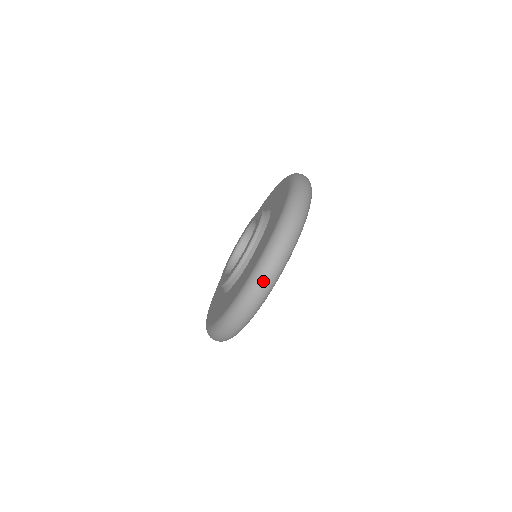
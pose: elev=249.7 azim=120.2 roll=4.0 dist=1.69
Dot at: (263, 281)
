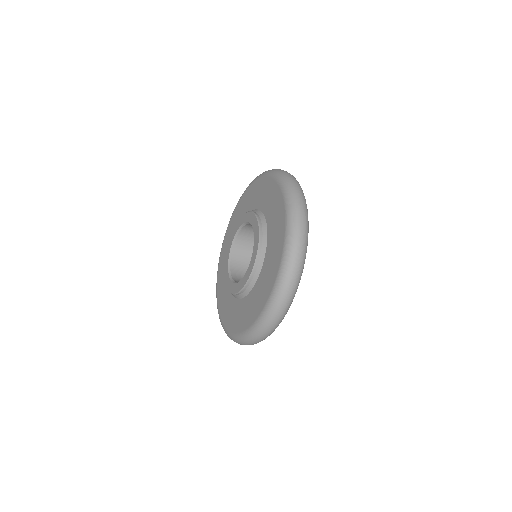
Dot at: occluded
